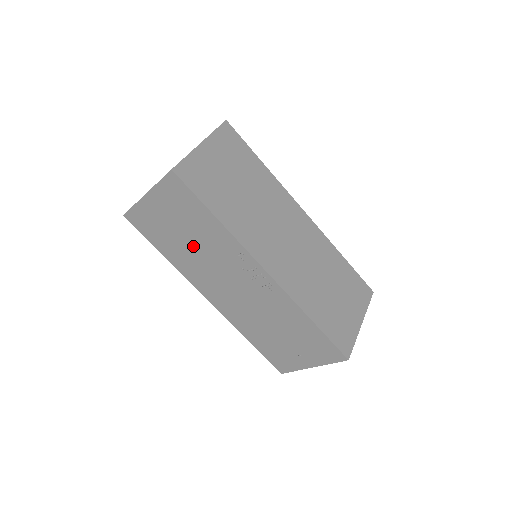
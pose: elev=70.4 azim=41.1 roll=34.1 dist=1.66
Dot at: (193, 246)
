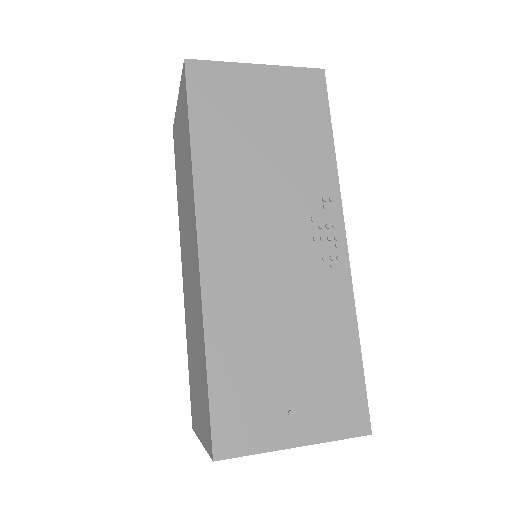
Dot at: (263, 155)
